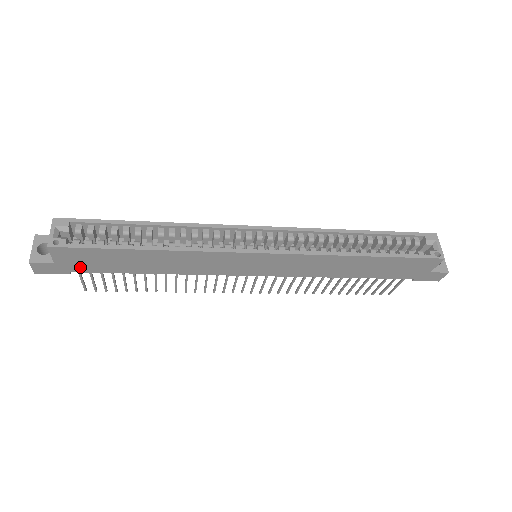
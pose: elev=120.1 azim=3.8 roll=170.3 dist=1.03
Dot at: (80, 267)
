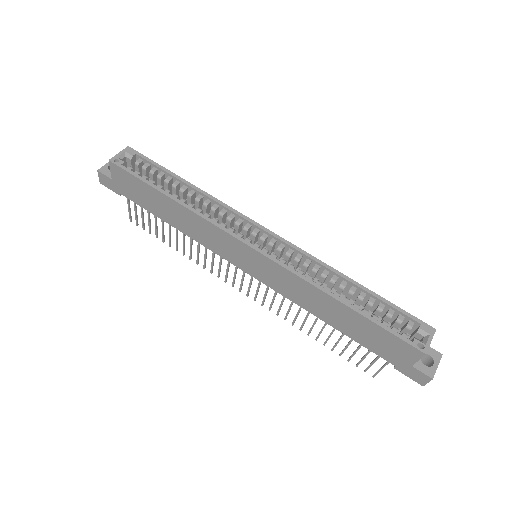
Dot at: (127, 192)
